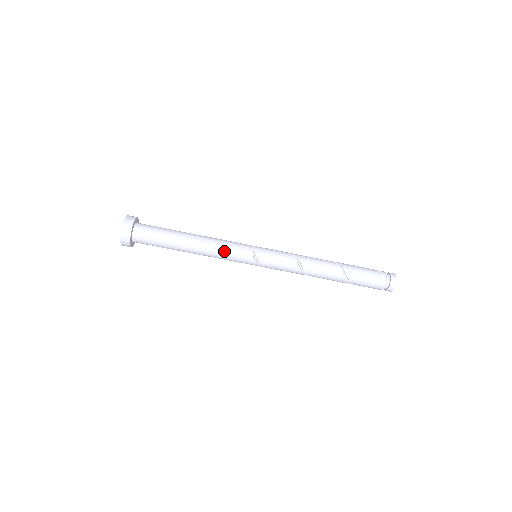
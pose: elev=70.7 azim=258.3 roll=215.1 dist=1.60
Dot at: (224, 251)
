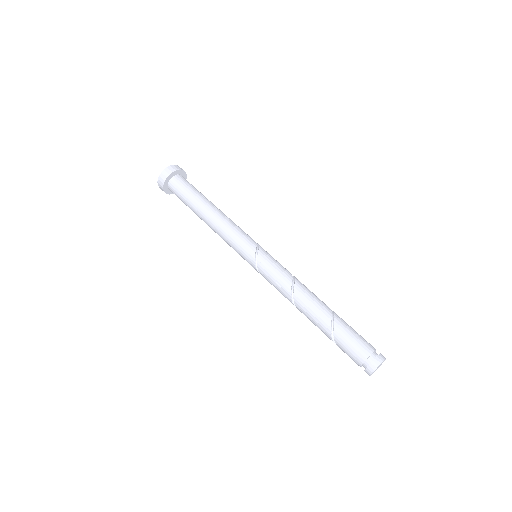
Dot at: (235, 227)
